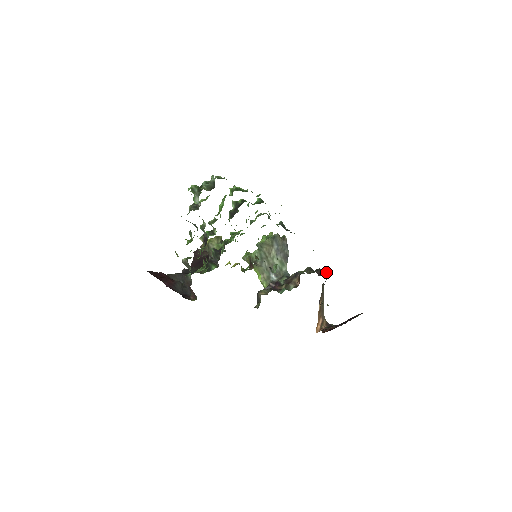
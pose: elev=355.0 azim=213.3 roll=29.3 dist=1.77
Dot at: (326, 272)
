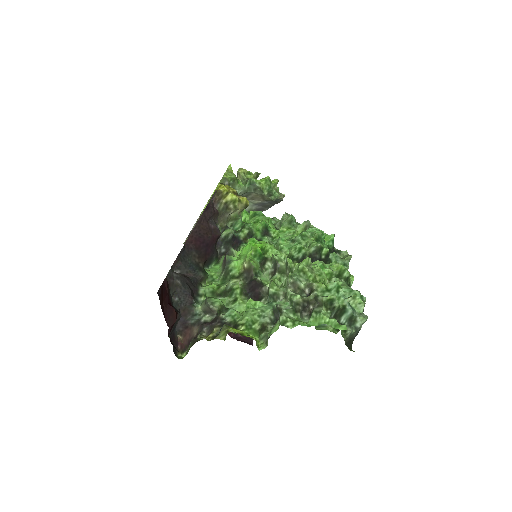
Dot at: occluded
